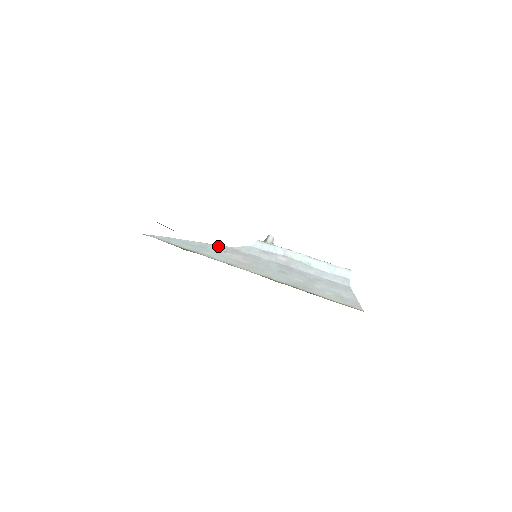
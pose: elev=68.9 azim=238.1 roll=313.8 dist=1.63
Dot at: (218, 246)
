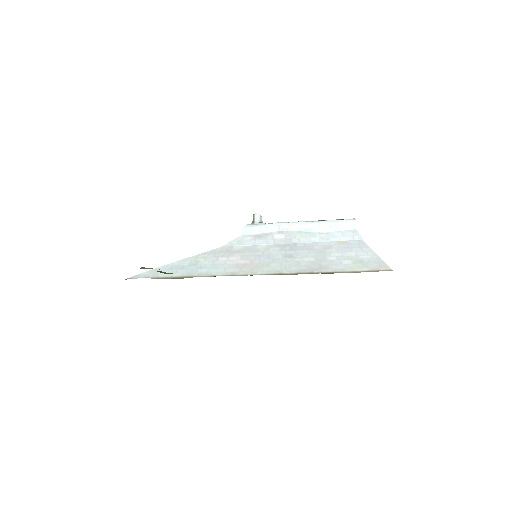
Dot at: (208, 253)
